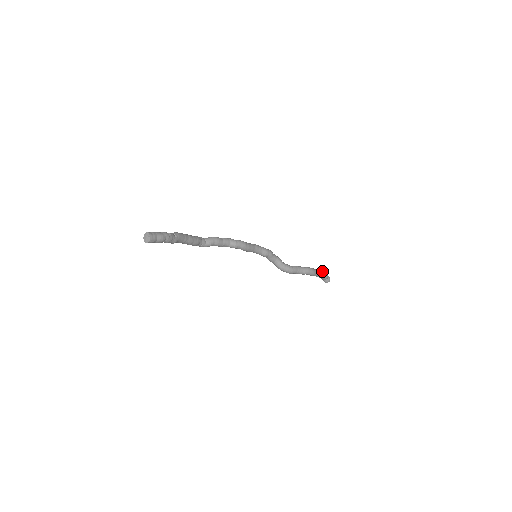
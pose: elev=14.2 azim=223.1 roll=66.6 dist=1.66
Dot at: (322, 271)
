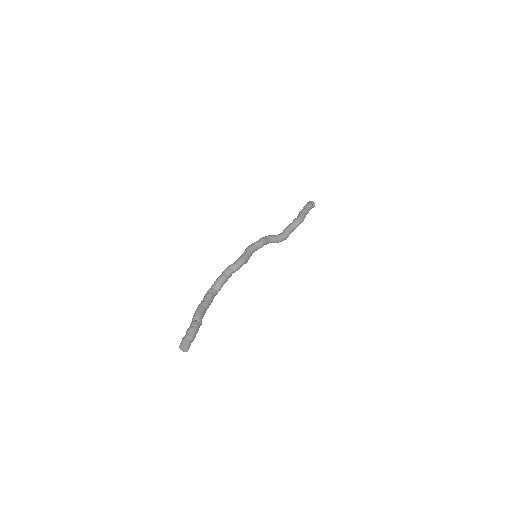
Dot at: (307, 207)
